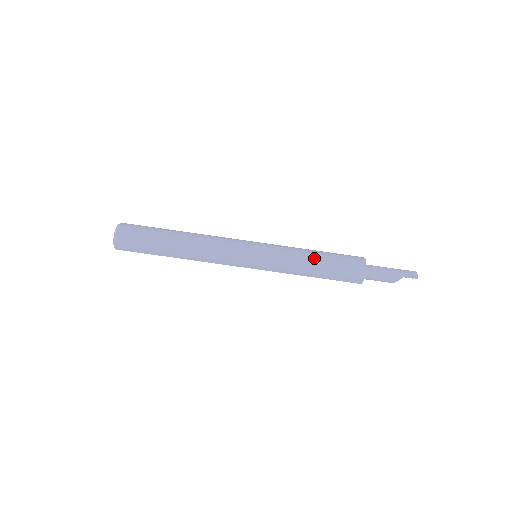
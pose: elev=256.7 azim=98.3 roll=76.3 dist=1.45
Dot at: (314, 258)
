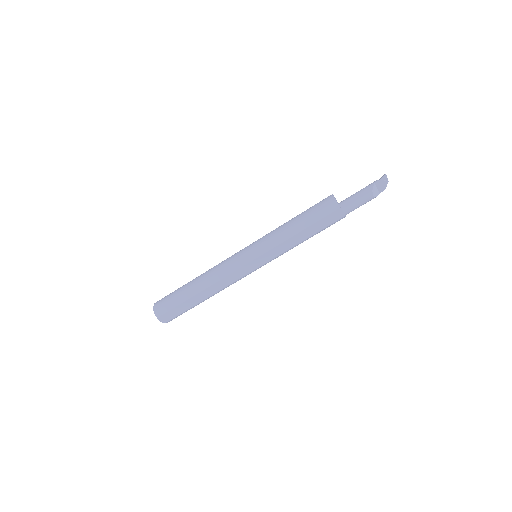
Dot at: (291, 220)
